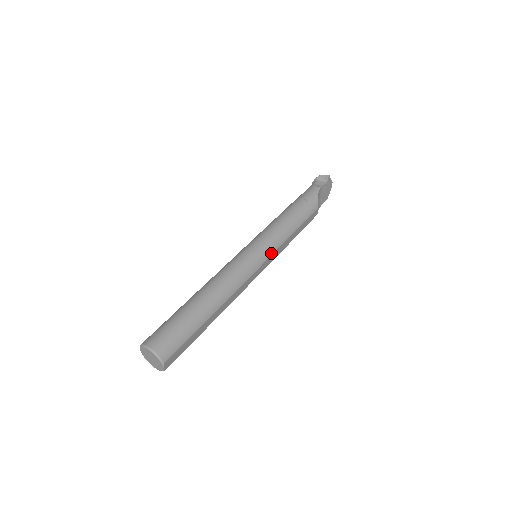
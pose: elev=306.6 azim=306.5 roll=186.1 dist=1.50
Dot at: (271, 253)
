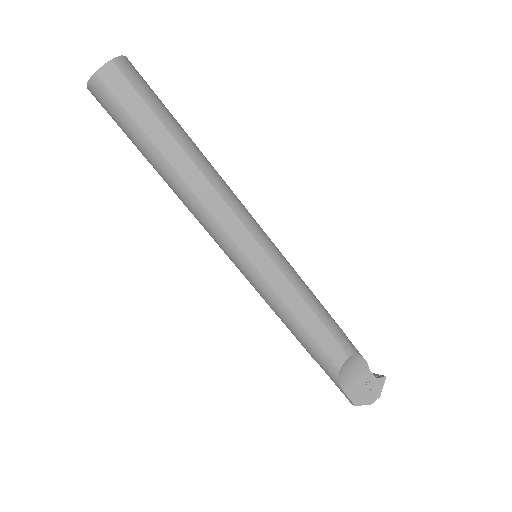
Dot at: (275, 260)
